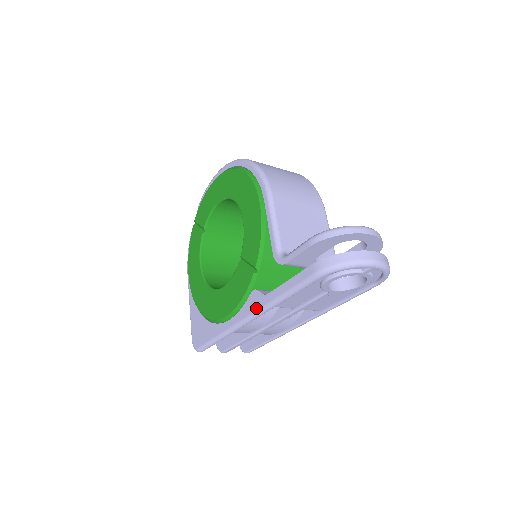
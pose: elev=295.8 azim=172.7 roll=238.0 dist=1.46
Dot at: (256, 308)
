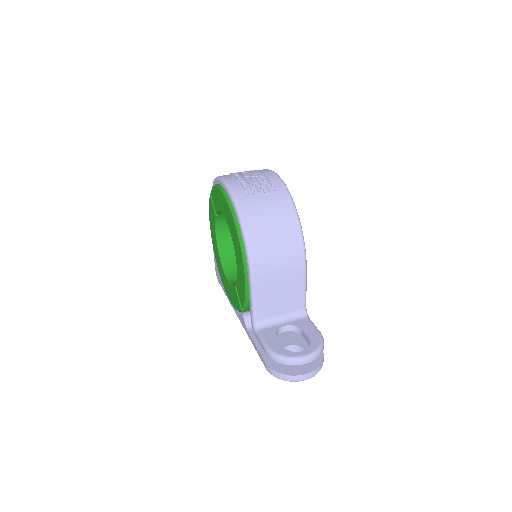
Dot at: (243, 326)
